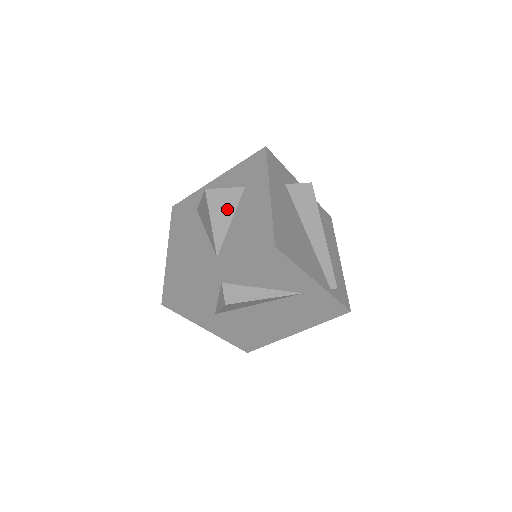
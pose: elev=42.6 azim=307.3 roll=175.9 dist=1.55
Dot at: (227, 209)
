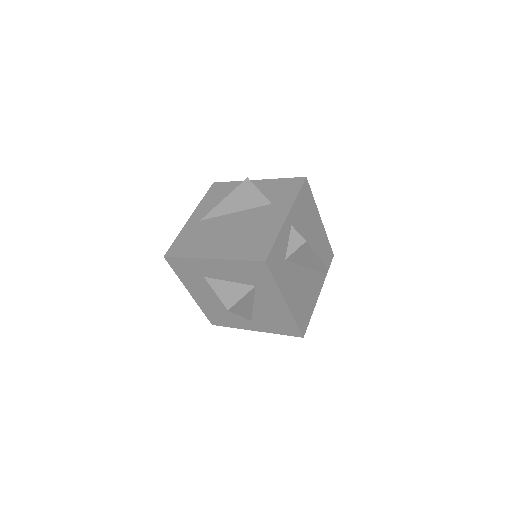
Dot at: (248, 304)
